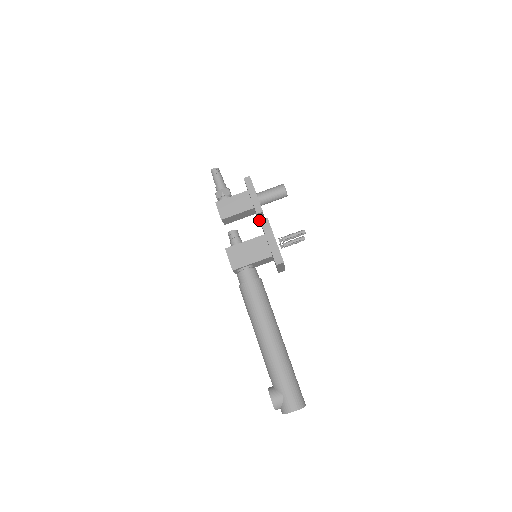
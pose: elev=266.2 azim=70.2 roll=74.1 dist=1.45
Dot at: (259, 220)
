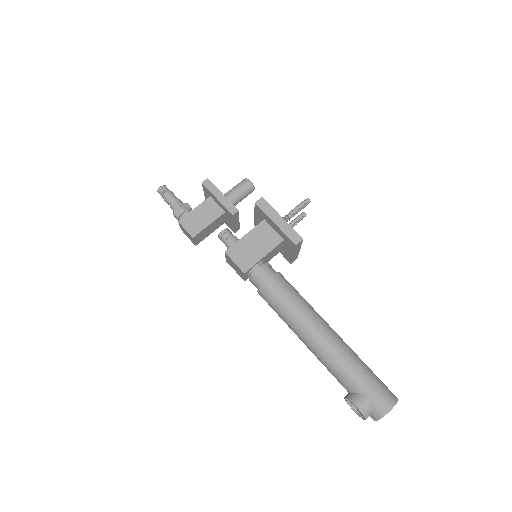
Dot at: (234, 226)
